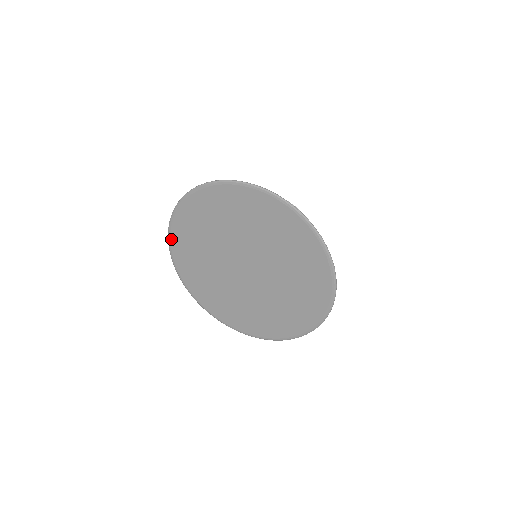
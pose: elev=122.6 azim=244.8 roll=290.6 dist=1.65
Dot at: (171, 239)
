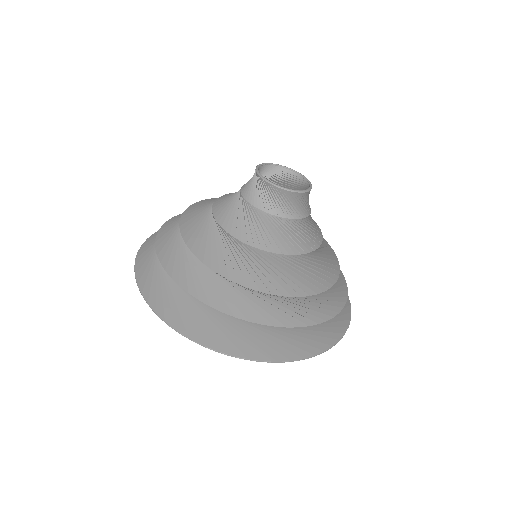
Dot at: occluded
